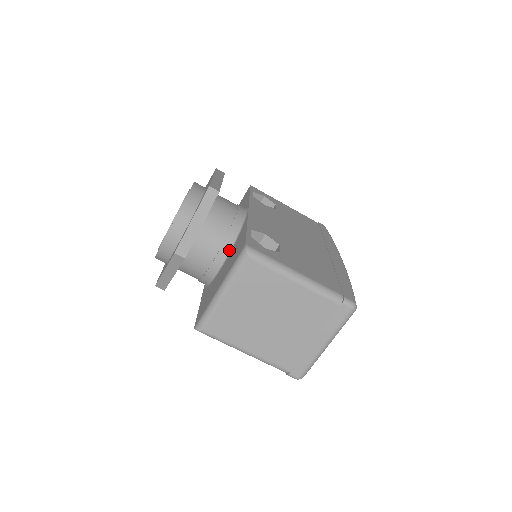
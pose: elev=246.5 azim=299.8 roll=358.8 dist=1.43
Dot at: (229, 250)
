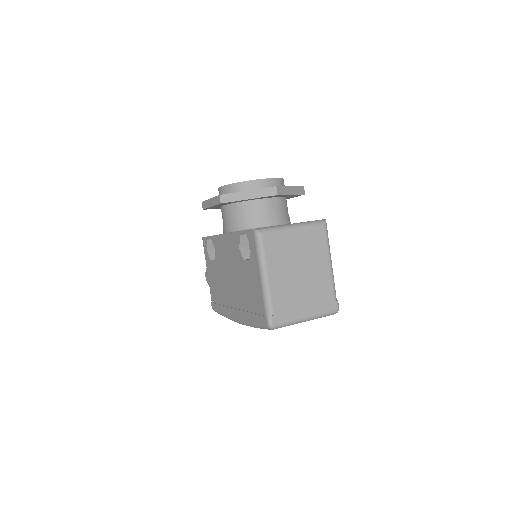
Dot at: (283, 224)
